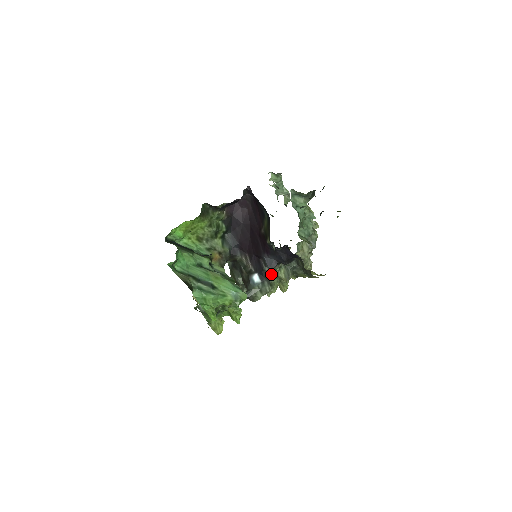
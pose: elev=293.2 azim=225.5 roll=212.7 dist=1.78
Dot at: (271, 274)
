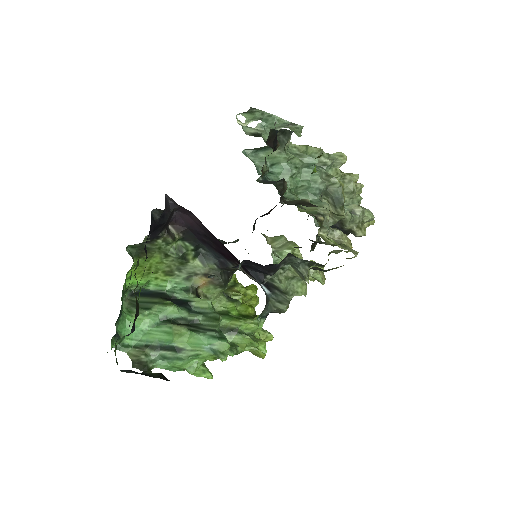
Dot at: (274, 283)
